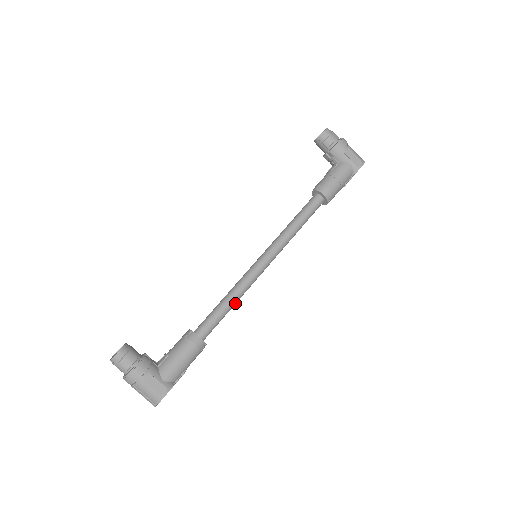
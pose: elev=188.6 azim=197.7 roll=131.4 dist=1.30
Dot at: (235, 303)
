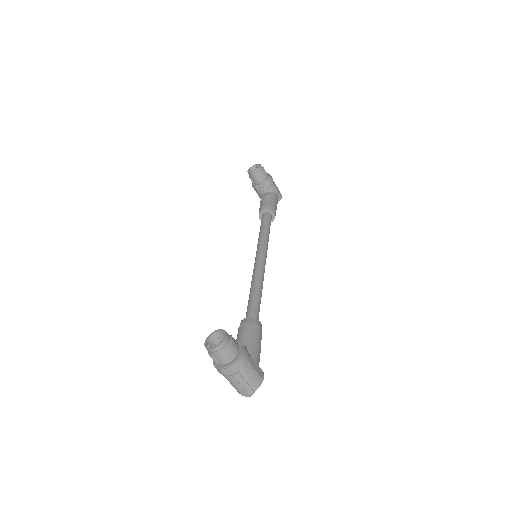
Dot at: occluded
